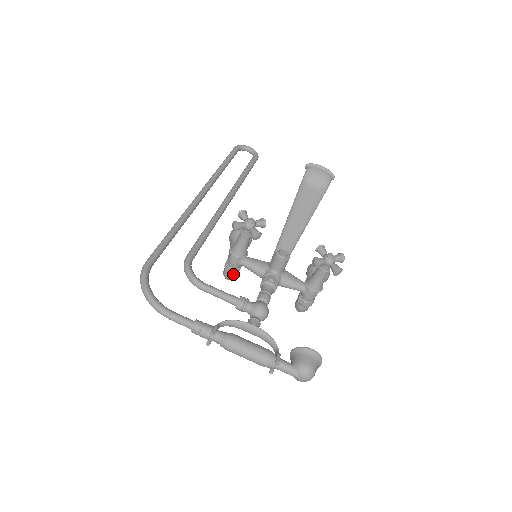
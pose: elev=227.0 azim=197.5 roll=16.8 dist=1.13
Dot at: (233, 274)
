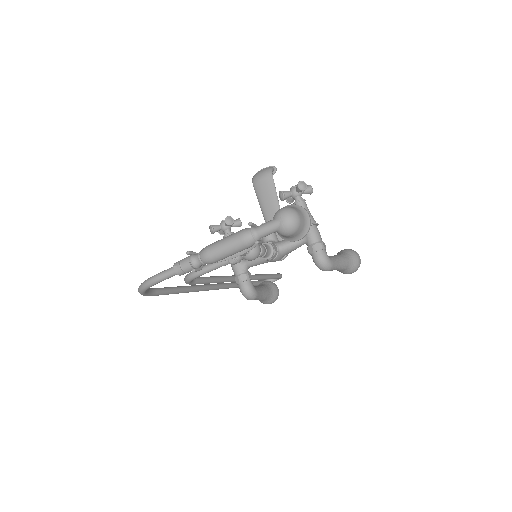
Dot at: (245, 282)
